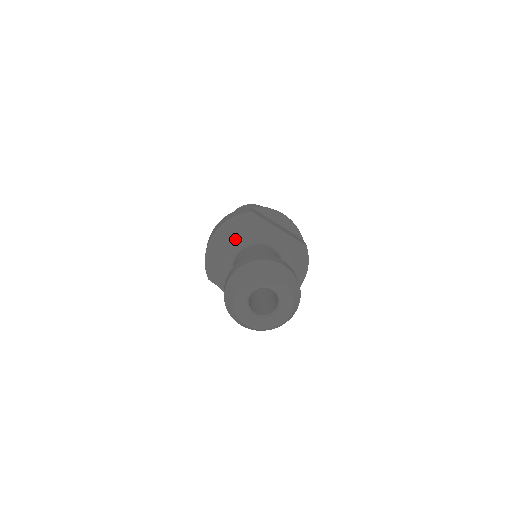
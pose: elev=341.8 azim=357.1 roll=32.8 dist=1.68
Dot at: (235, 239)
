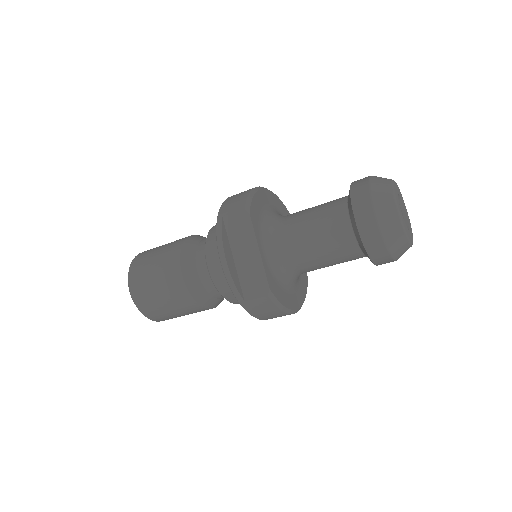
Dot at: (276, 210)
